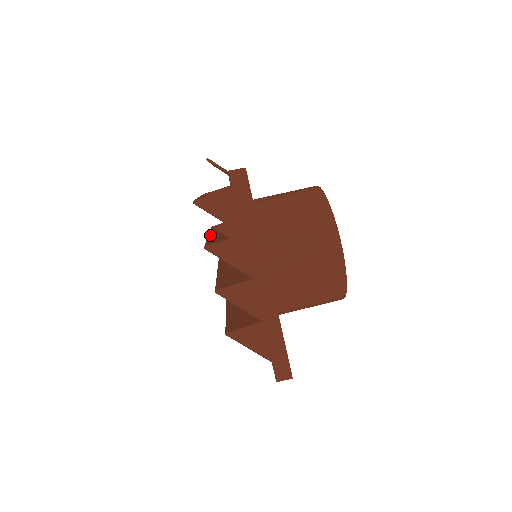
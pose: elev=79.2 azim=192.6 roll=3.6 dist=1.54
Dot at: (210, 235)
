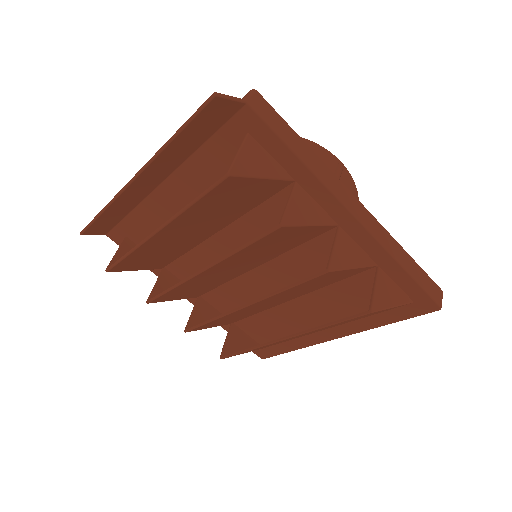
Dot at: (199, 271)
